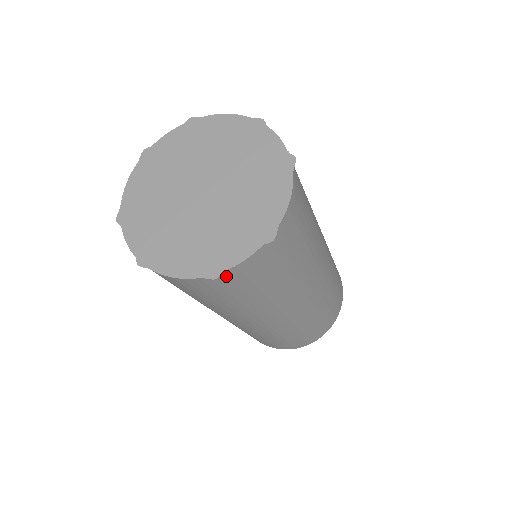
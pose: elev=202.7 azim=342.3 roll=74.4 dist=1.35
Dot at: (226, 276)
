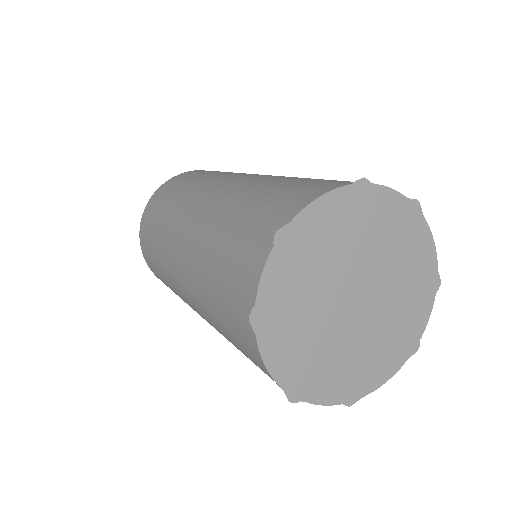
Dot at: occluded
